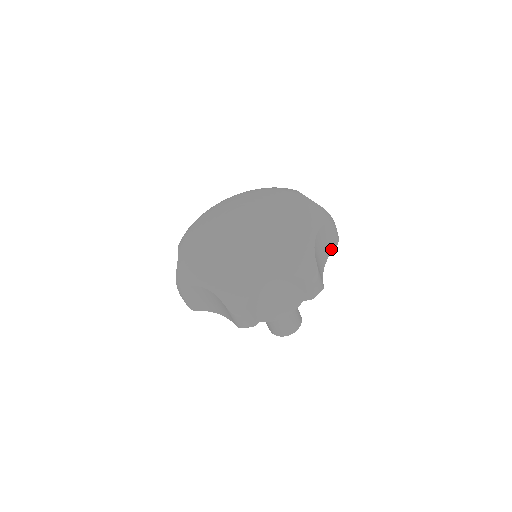
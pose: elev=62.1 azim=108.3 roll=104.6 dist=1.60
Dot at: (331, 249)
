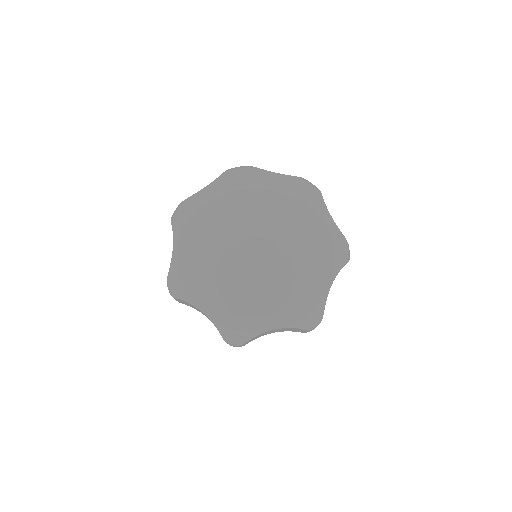
Dot at: occluded
